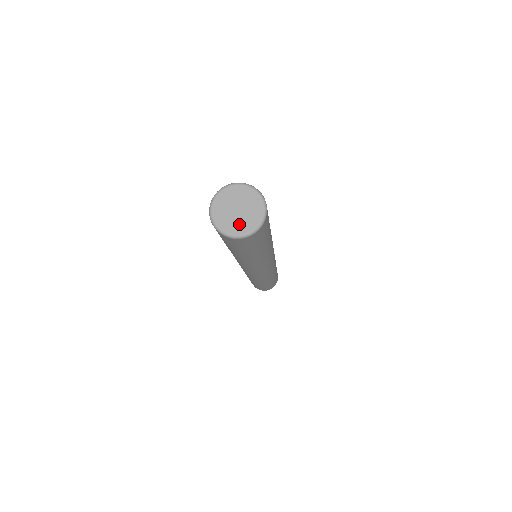
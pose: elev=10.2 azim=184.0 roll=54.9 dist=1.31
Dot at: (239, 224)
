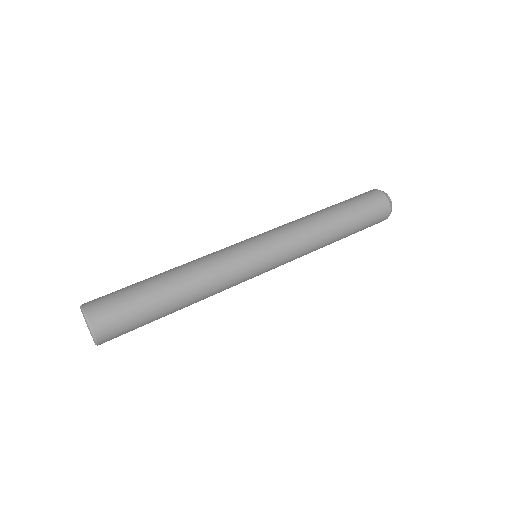
Dot at: occluded
